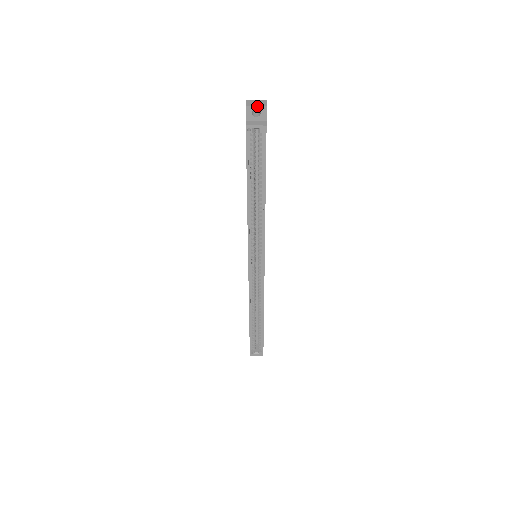
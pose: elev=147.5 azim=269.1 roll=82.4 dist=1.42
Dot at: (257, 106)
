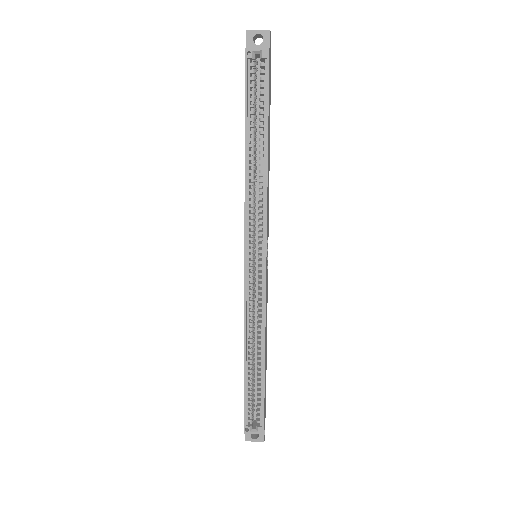
Dot at: (259, 31)
